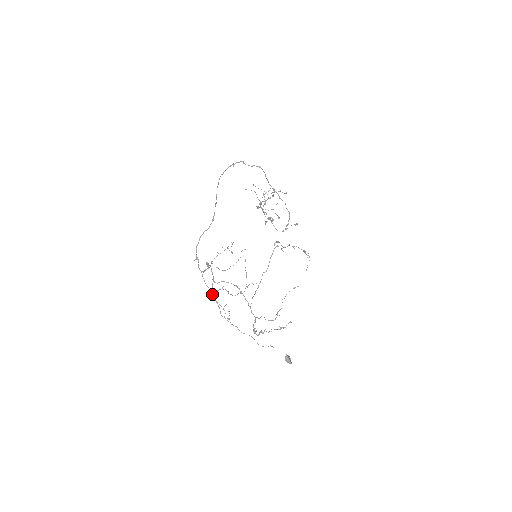
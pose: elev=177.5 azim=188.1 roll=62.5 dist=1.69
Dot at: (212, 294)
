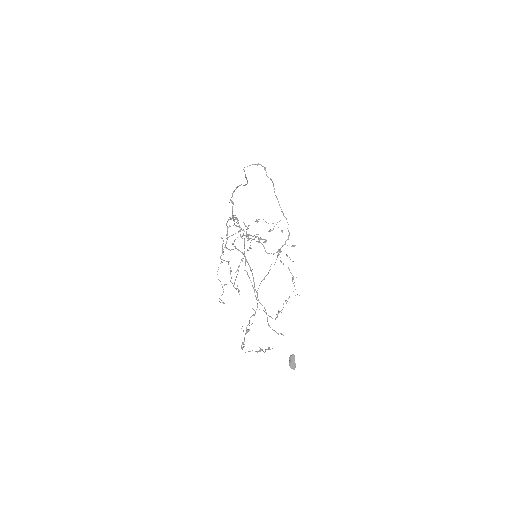
Dot at: (244, 239)
